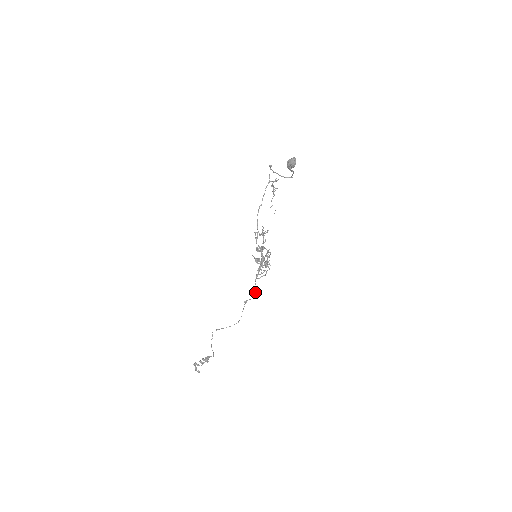
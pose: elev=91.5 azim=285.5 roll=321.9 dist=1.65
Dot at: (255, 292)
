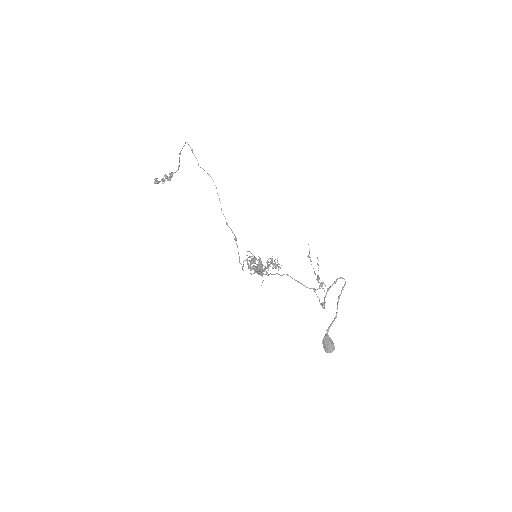
Dot at: occluded
